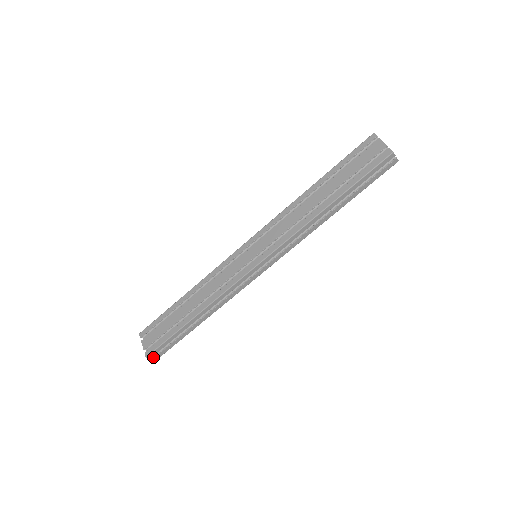
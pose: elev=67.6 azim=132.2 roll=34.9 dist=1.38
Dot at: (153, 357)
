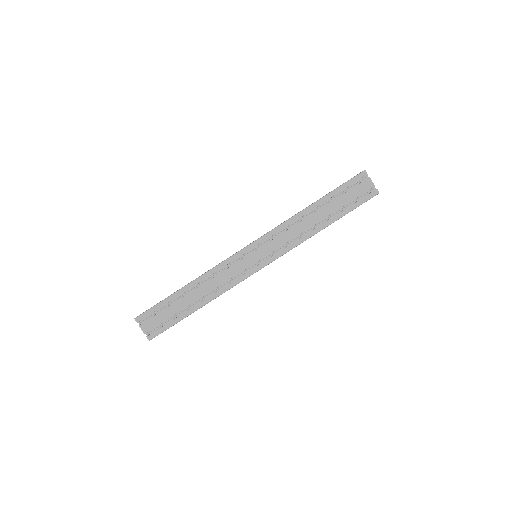
Dot at: occluded
